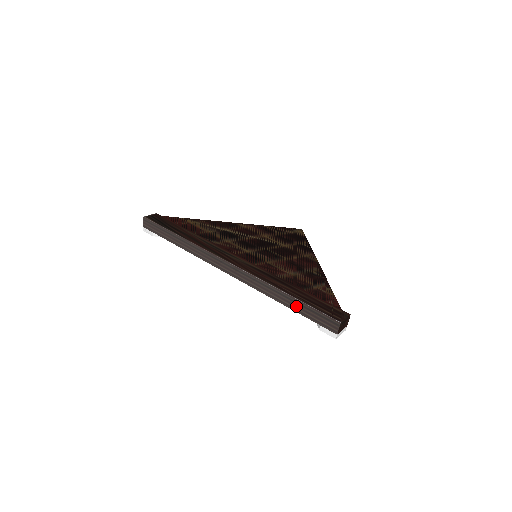
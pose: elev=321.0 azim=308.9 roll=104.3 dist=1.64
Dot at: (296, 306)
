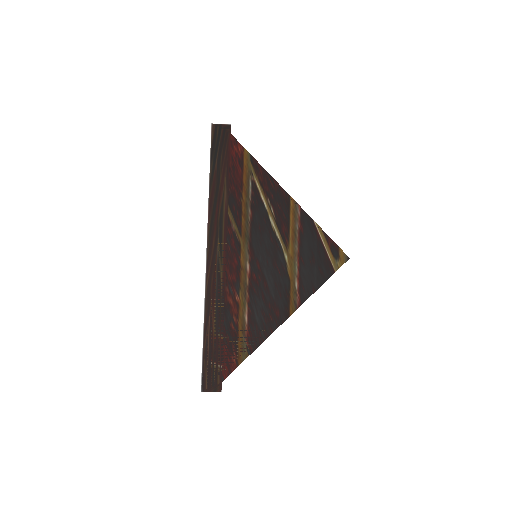
Dot at: occluded
